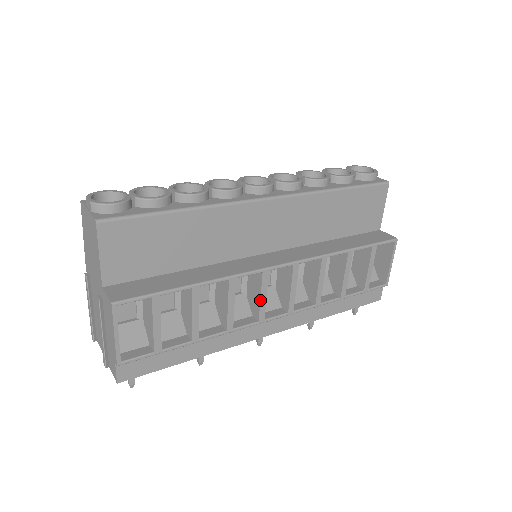
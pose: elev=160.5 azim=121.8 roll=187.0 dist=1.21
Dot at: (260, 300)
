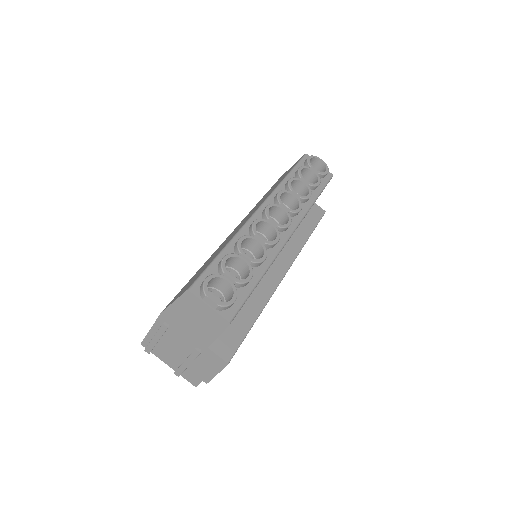
Dot at: occluded
